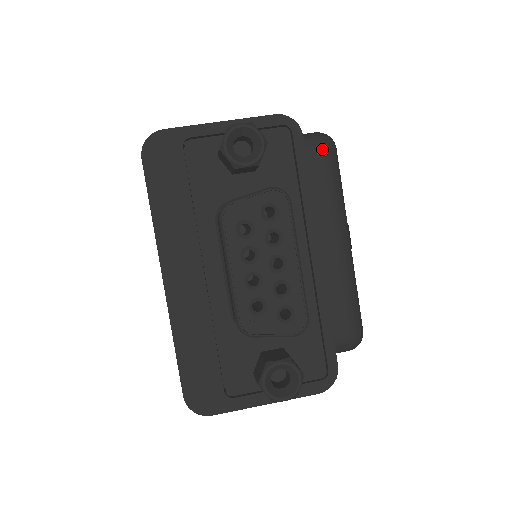
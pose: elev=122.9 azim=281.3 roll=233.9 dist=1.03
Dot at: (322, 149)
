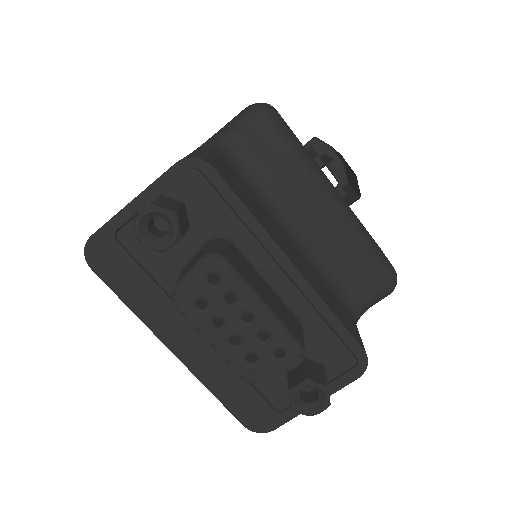
Dot at: (258, 128)
